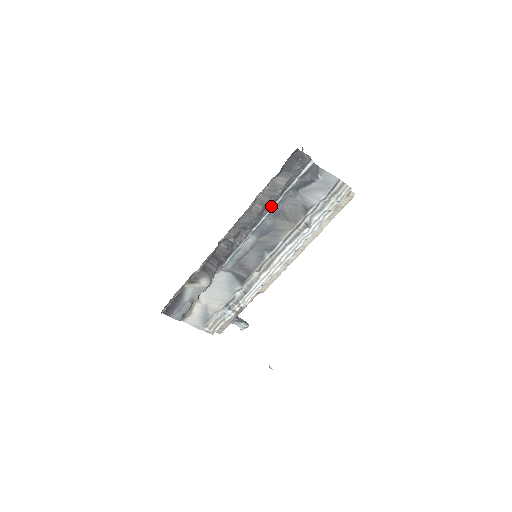
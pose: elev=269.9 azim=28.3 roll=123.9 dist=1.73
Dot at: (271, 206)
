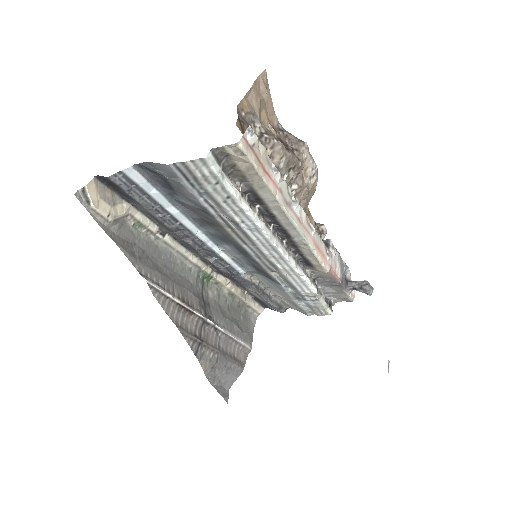
Dot at: (182, 225)
